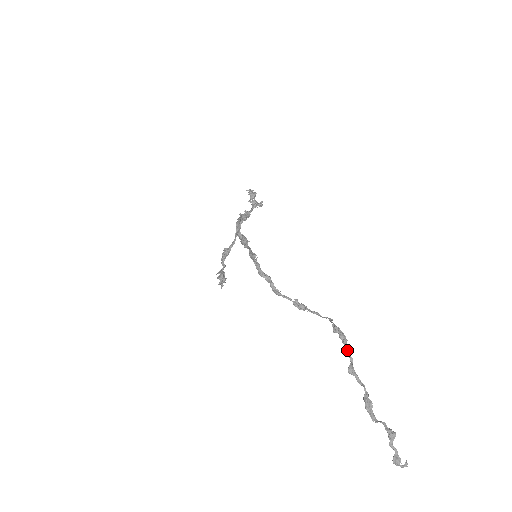
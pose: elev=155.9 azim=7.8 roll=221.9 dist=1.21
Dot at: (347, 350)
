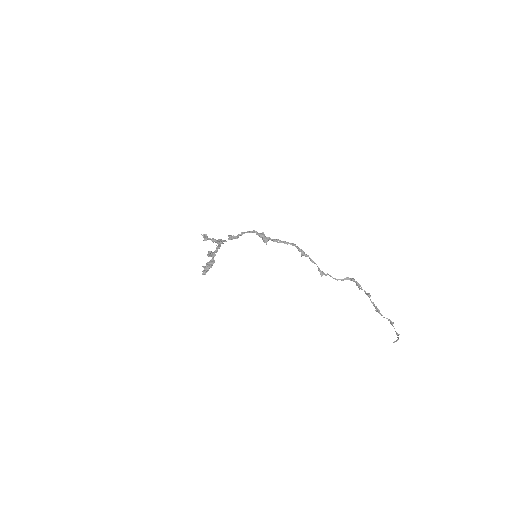
Dot at: (361, 289)
